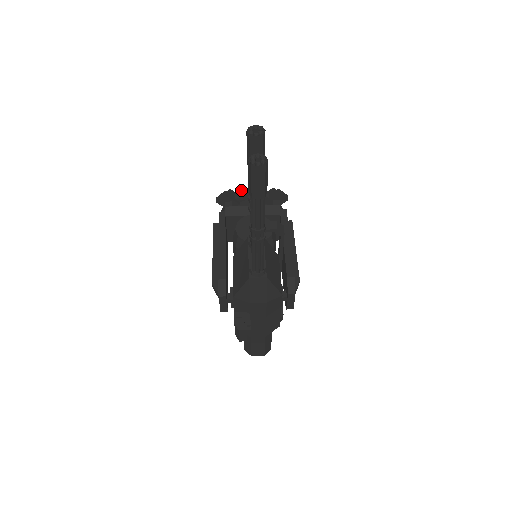
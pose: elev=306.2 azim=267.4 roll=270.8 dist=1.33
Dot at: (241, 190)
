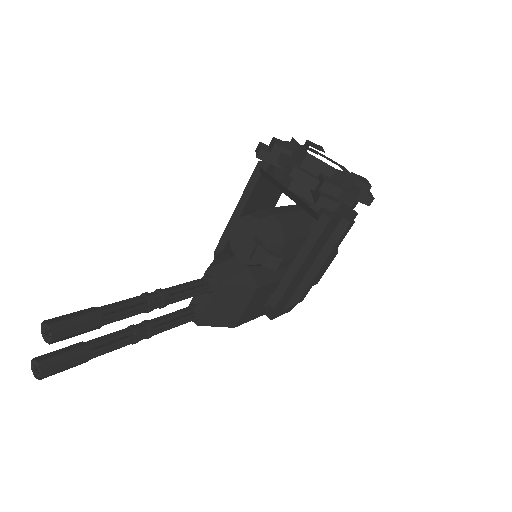
Dot at: (298, 144)
